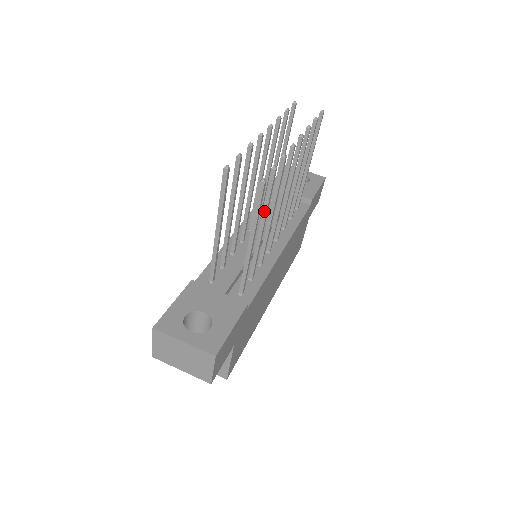
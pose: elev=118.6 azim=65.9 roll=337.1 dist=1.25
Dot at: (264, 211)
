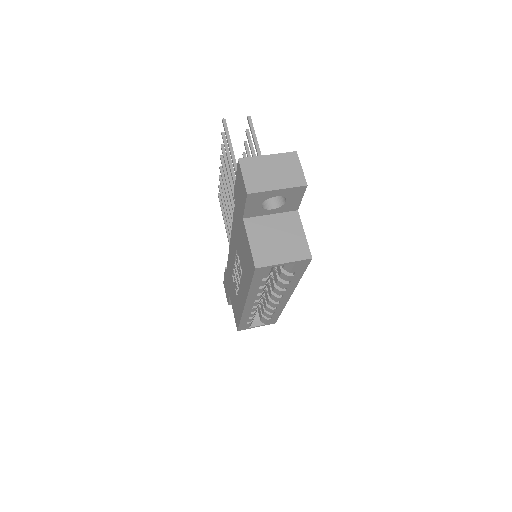
Dot at: occluded
